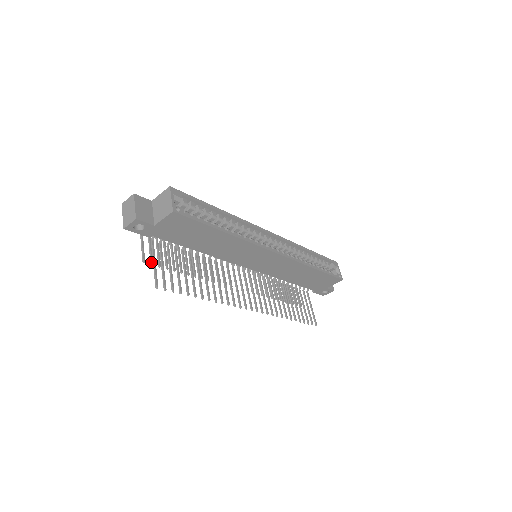
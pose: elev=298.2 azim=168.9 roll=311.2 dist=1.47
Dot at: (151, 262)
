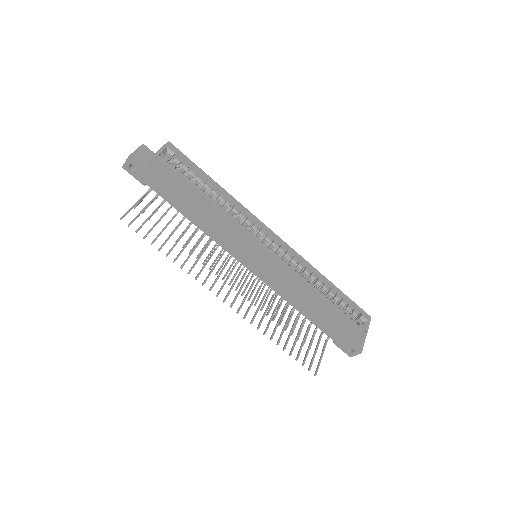
Dot at: occluded
